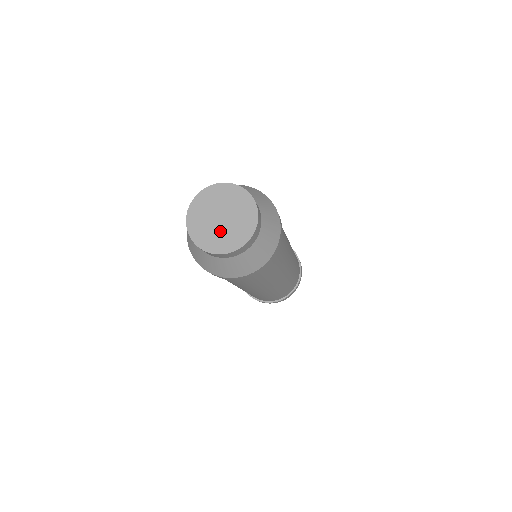
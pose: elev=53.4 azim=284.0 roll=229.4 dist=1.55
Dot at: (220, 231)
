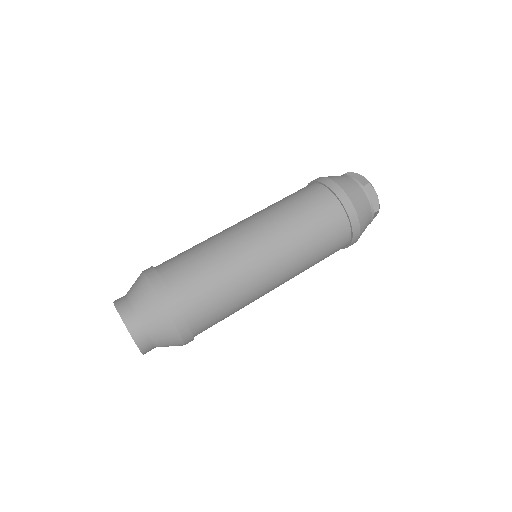
Dot at: occluded
